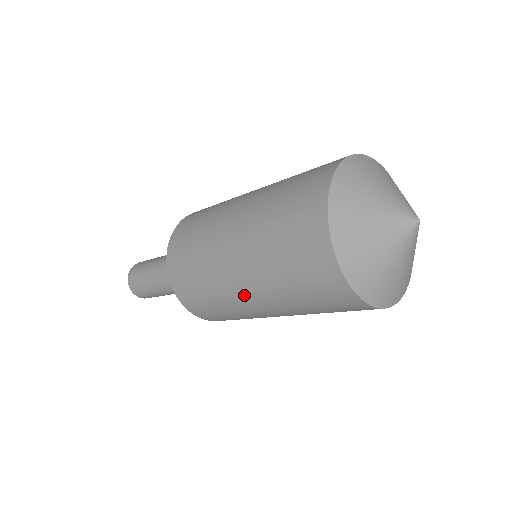
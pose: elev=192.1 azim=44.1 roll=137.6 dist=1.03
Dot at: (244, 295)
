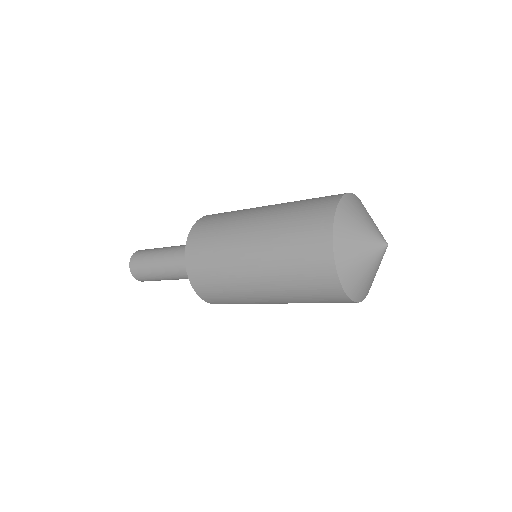
Dot at: (246, 248)
